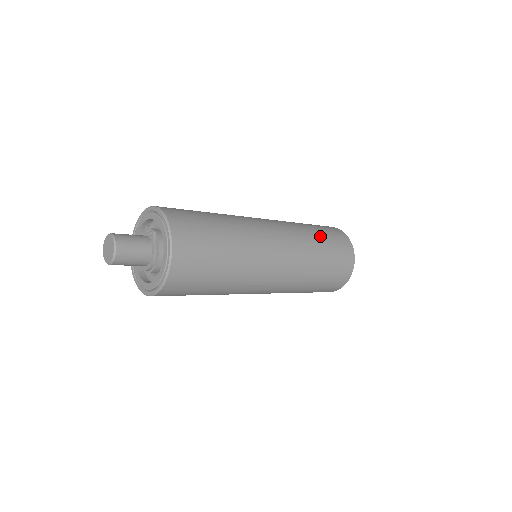
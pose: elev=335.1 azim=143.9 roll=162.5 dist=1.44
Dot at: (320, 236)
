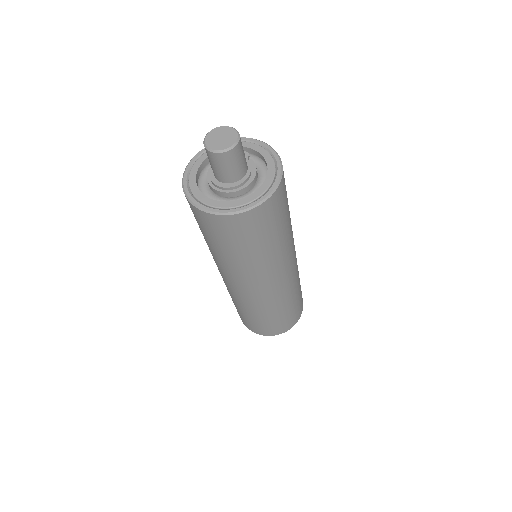
Dot at: occluded
